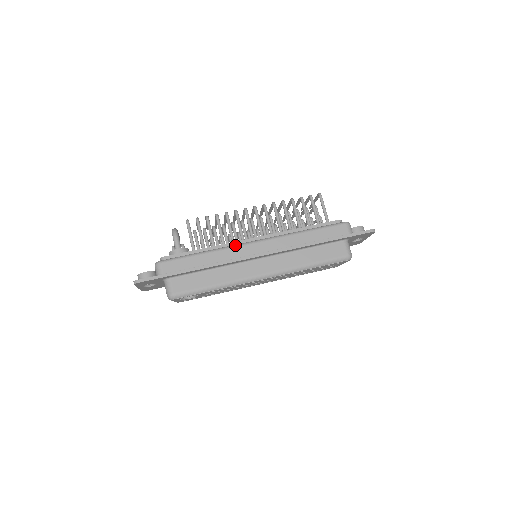
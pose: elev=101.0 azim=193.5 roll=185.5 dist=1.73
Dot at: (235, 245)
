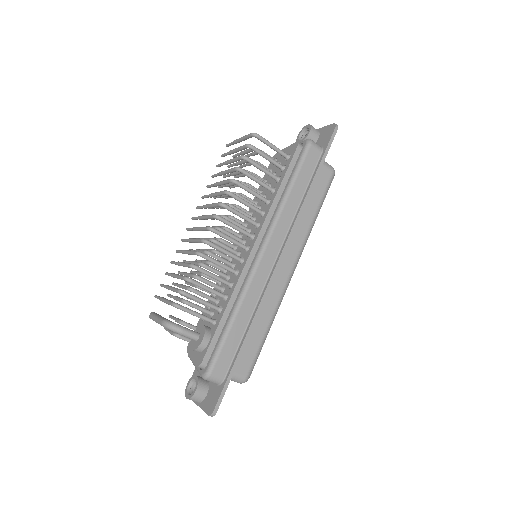
Dot at: (250, 277)
